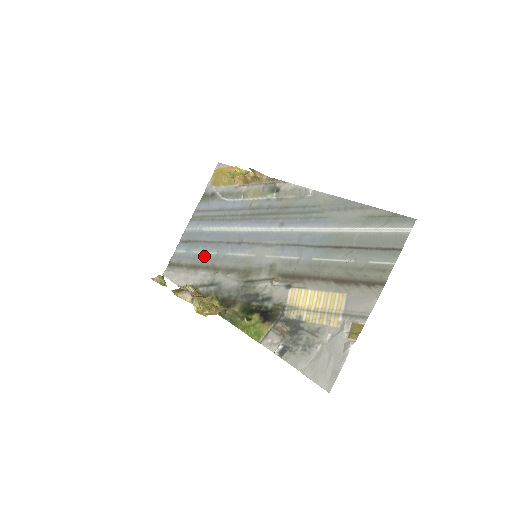
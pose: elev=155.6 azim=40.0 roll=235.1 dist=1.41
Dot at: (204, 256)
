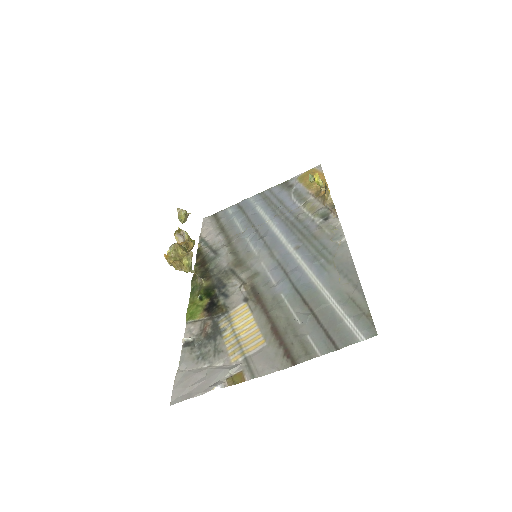
Dot at: (235, 227)
